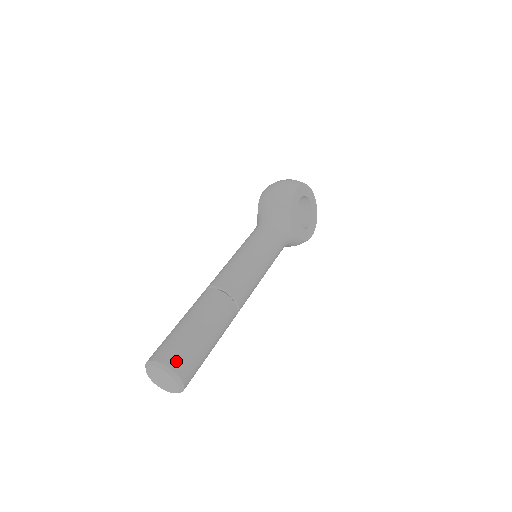
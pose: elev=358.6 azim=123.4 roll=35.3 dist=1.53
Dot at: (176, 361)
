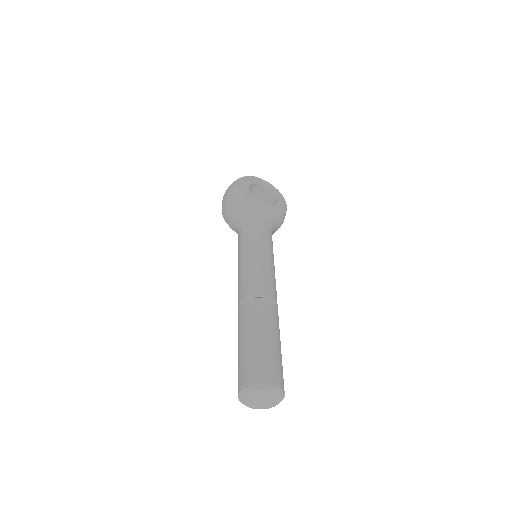
Dot at: (255, 376)
